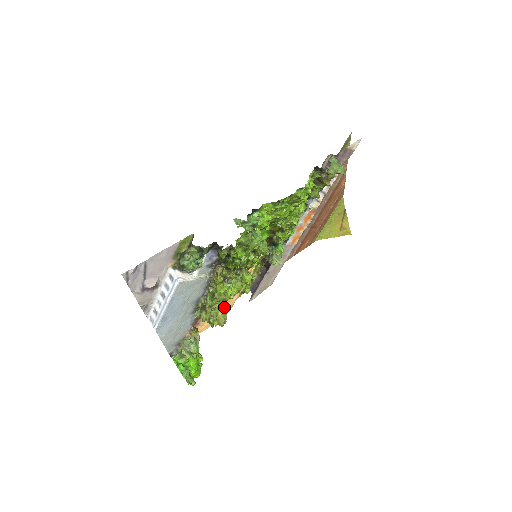
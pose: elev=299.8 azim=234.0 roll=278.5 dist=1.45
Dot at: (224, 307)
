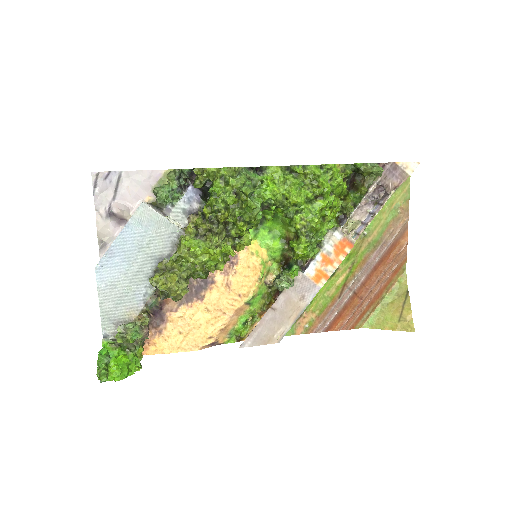
Dot at: (187, 282)
